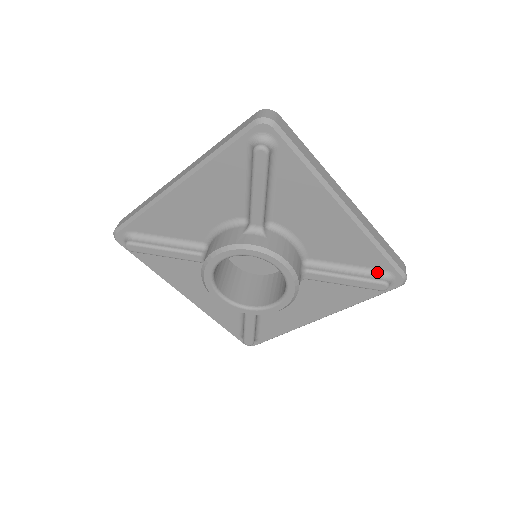
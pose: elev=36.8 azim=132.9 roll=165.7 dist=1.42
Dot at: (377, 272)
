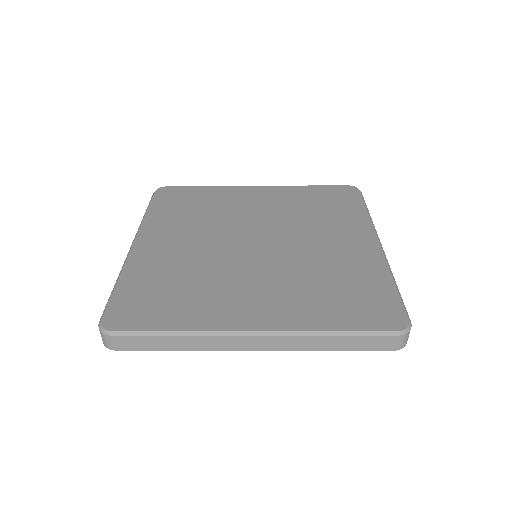
Dot at: occluded
